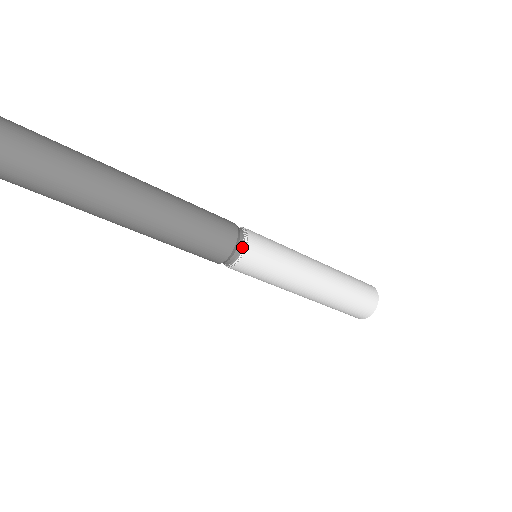
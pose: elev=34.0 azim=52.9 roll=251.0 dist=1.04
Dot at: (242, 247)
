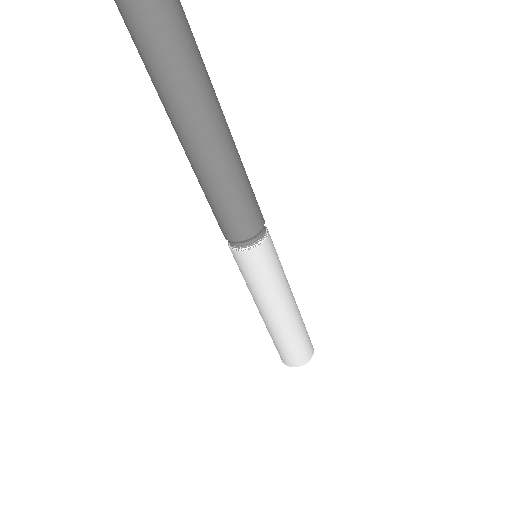
Dot at: (263, 236)
